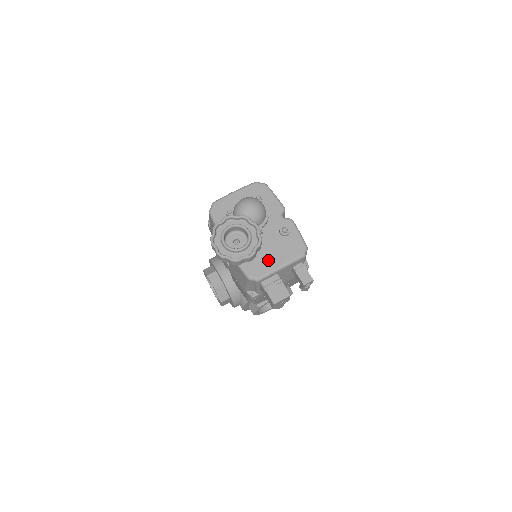
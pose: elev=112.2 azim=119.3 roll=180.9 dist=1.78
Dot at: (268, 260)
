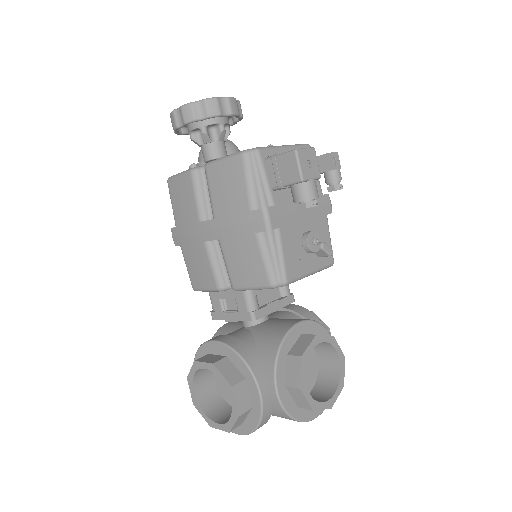
Dot at: occluded
